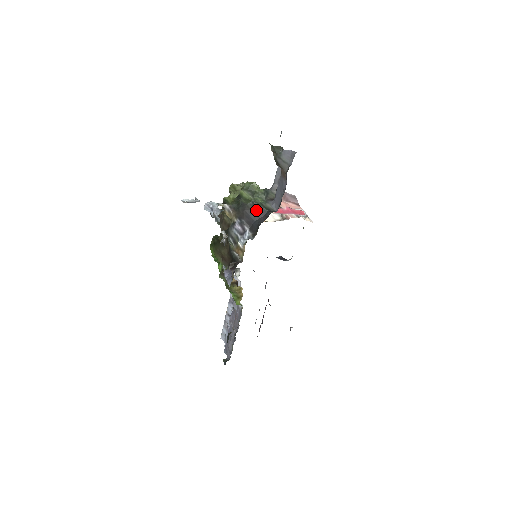
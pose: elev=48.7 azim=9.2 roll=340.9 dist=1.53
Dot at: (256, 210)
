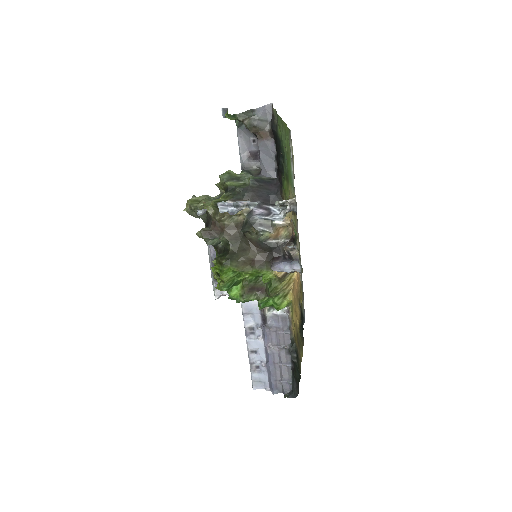
Dot at: (262, 185)
